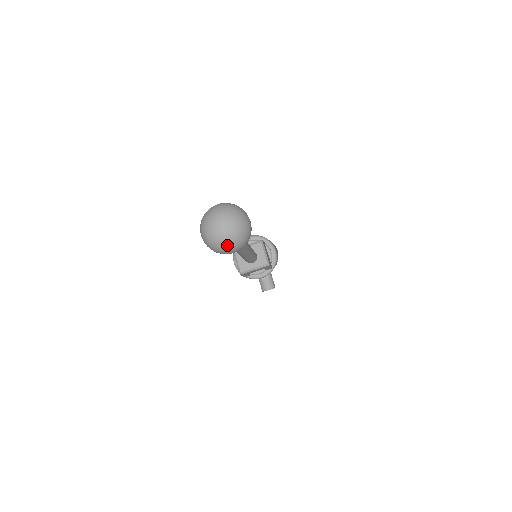
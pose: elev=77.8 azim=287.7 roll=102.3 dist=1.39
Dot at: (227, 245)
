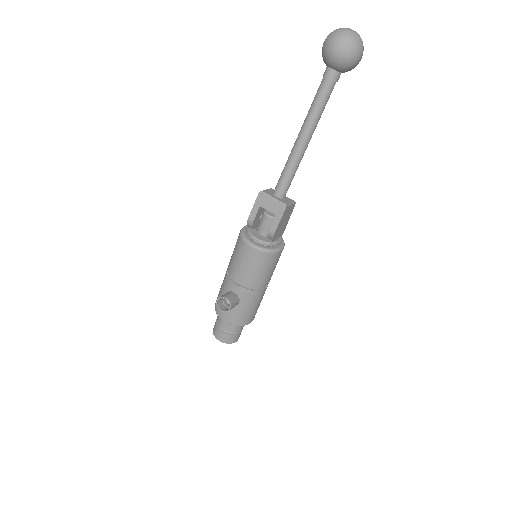
Dot at: (343, 34)
